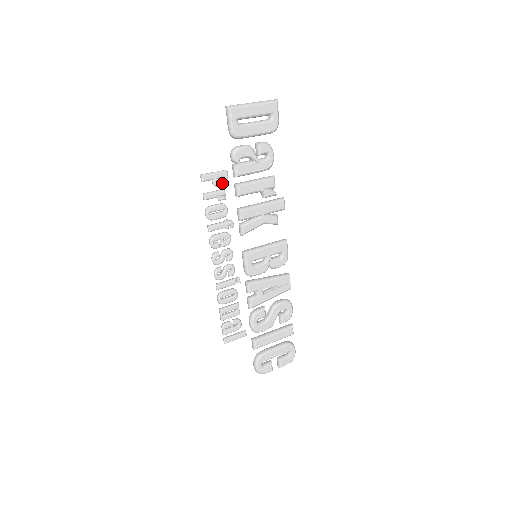
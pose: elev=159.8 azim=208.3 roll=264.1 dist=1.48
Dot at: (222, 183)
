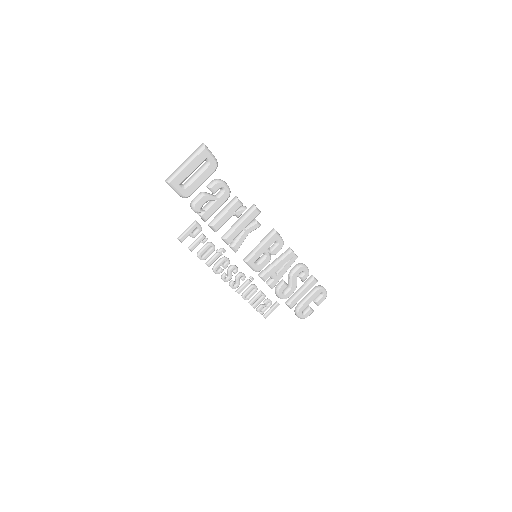
Dot at: (198, 232)
